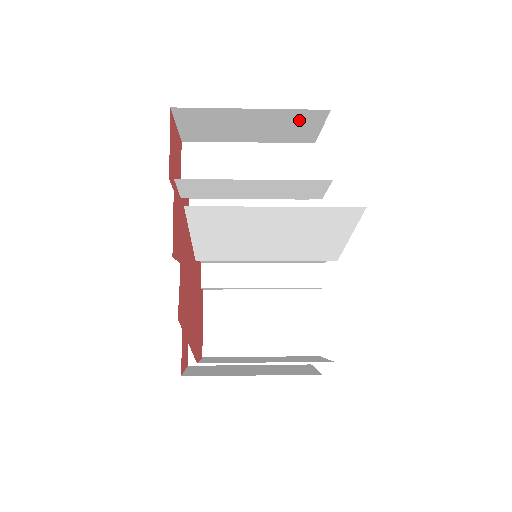
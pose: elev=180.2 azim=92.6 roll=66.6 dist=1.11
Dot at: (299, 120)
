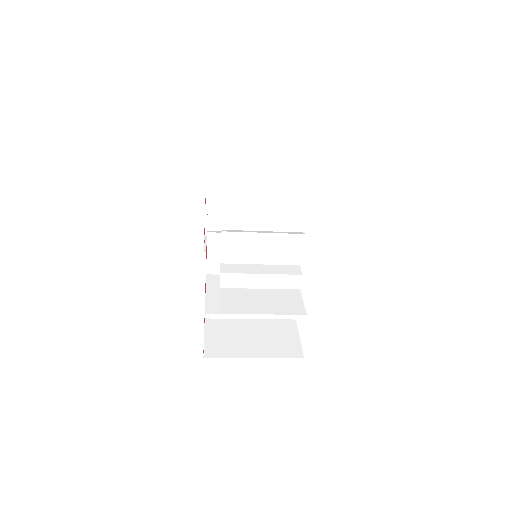
Dot at: occluded
